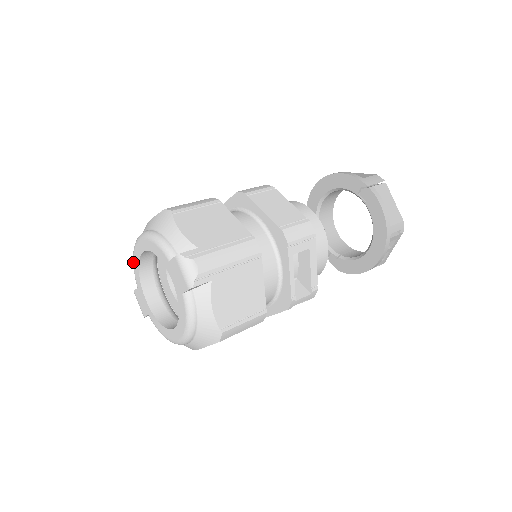
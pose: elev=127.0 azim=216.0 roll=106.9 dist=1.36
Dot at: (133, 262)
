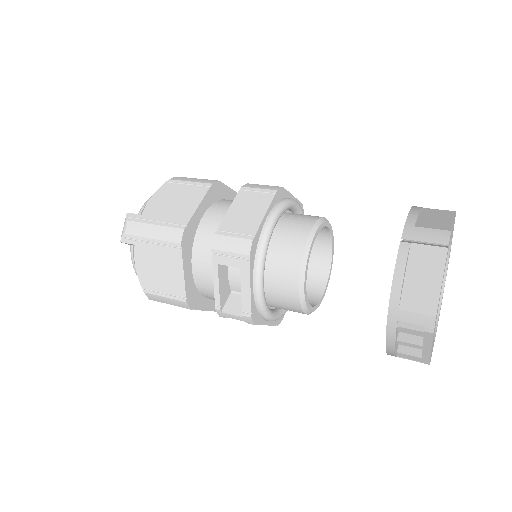
Dot at: occluded
